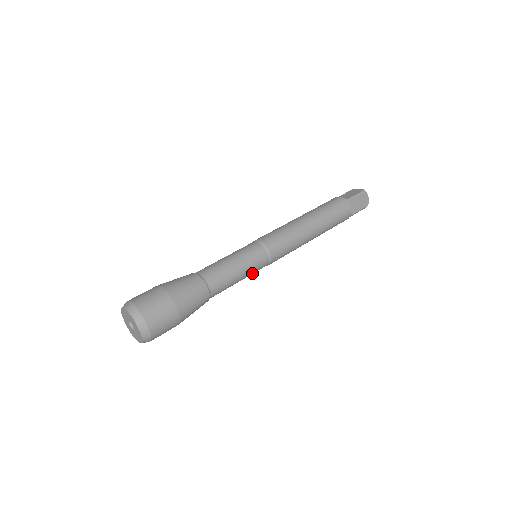
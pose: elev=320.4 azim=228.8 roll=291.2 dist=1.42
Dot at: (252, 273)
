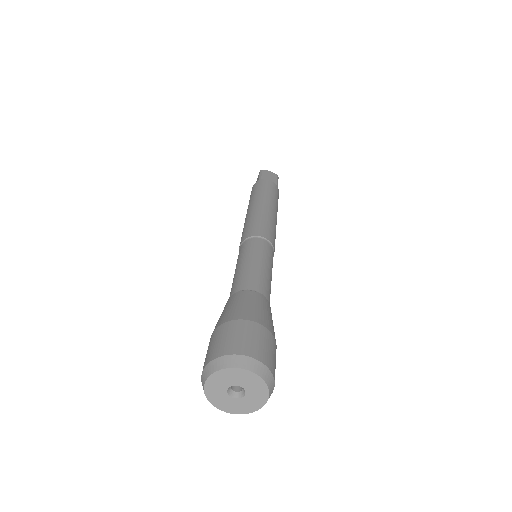
Dot at: (270, 261)
